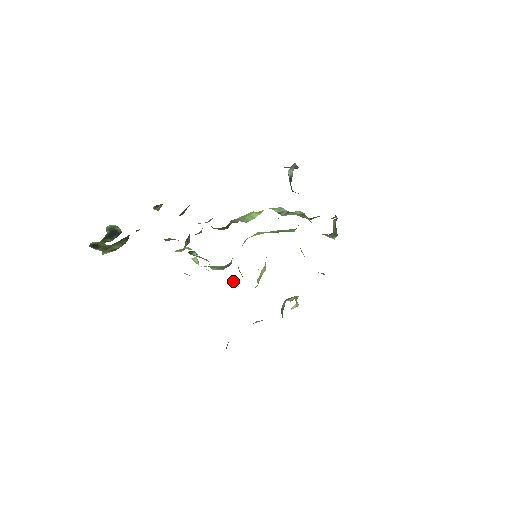
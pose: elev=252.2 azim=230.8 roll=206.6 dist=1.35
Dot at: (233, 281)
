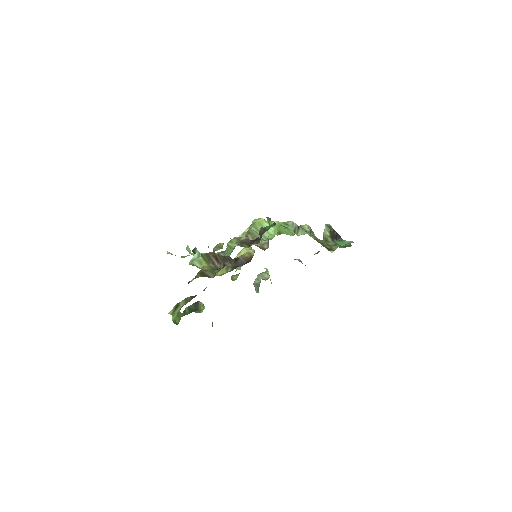
Dot at: occluded
